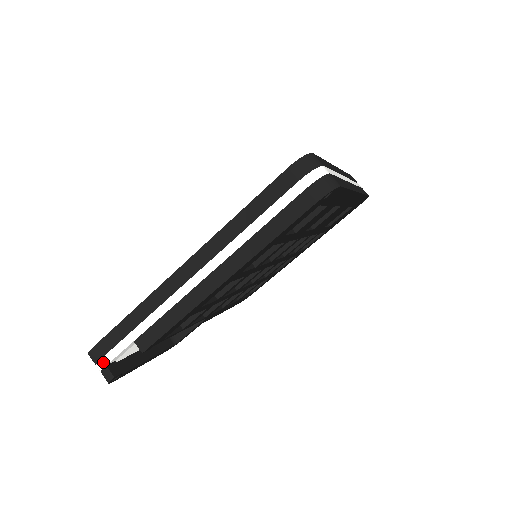
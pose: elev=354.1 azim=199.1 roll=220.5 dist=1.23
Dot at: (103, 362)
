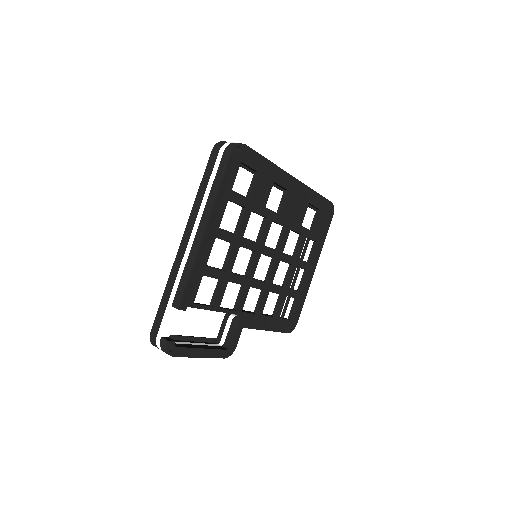
Dot at: (159, 336)
